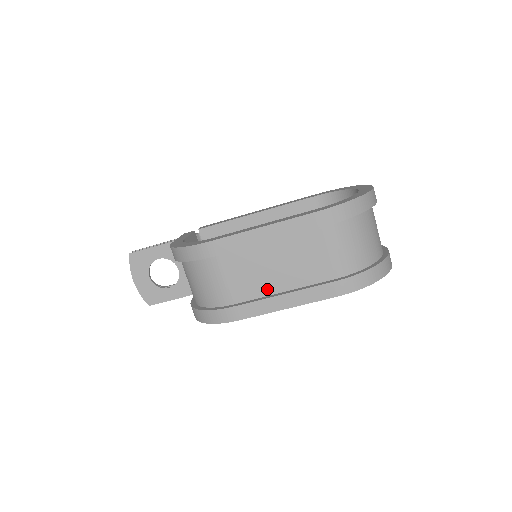
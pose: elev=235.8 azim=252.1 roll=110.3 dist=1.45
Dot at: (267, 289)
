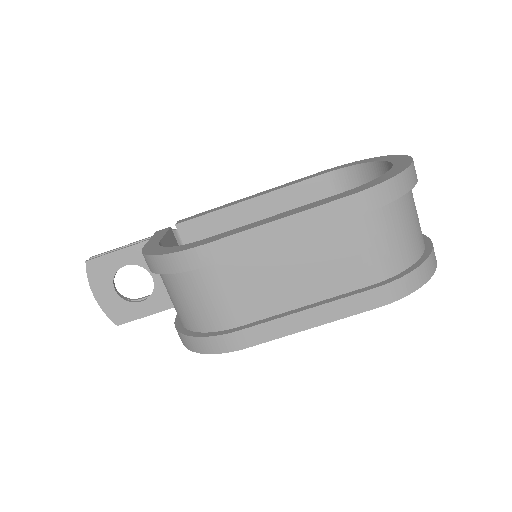
Dot at: (282, 304)
